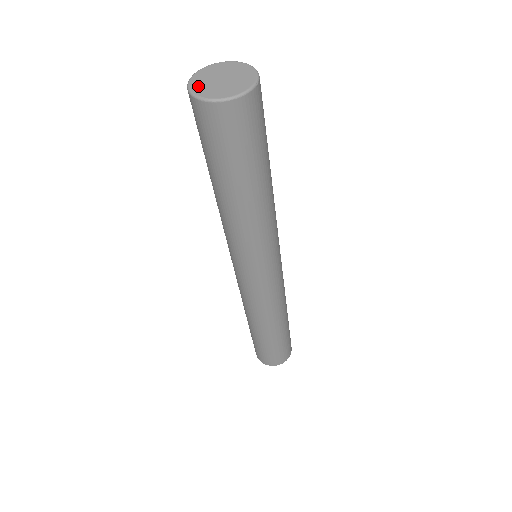
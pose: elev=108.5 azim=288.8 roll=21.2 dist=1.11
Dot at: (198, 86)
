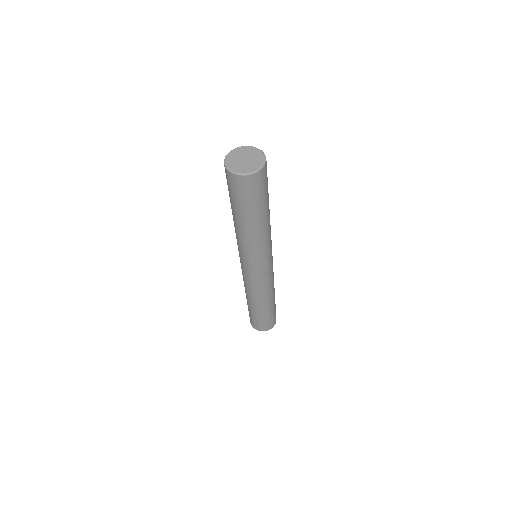
Dot at: (231, 164)
